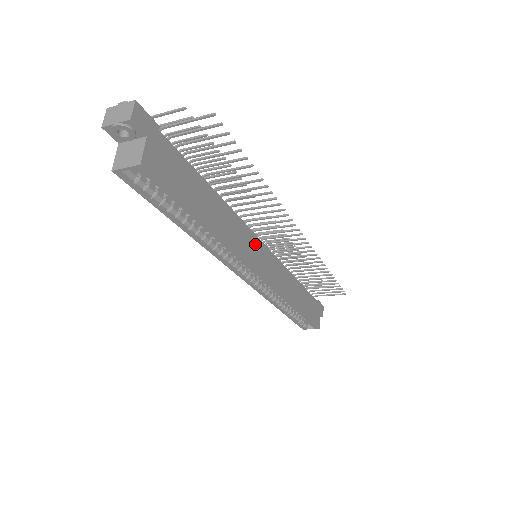
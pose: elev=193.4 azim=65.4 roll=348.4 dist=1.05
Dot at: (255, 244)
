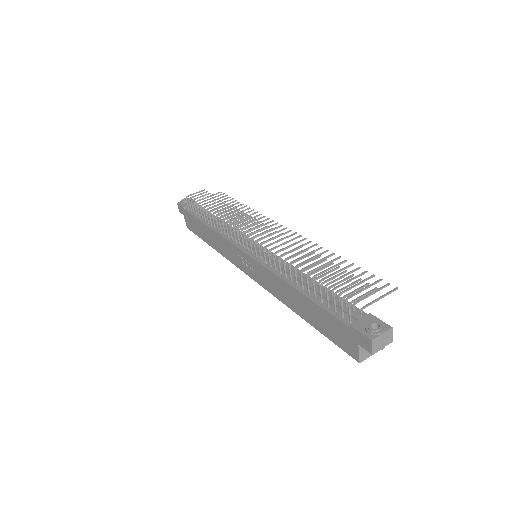
Dot at: occluded
